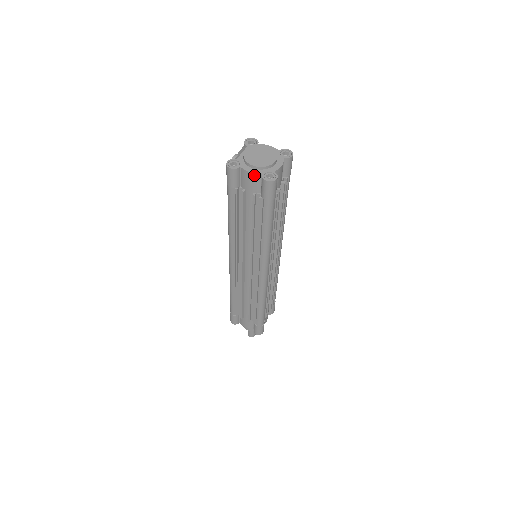
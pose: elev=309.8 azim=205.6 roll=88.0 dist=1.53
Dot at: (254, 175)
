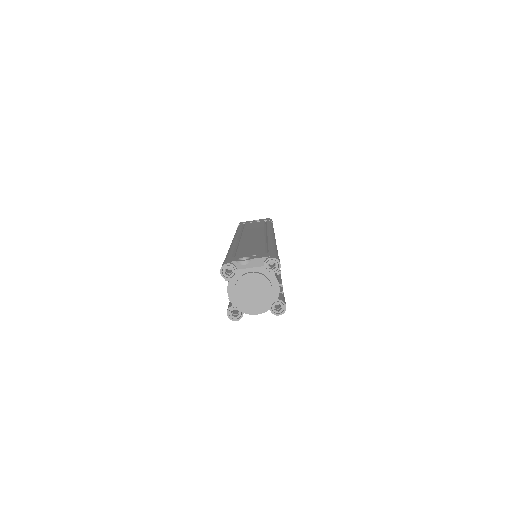
Dot at: (229, 297)
